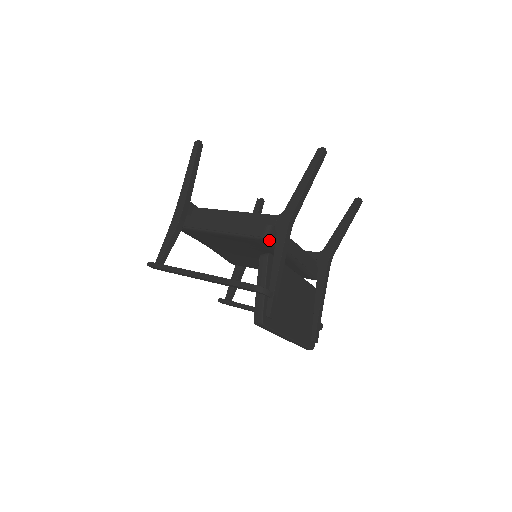
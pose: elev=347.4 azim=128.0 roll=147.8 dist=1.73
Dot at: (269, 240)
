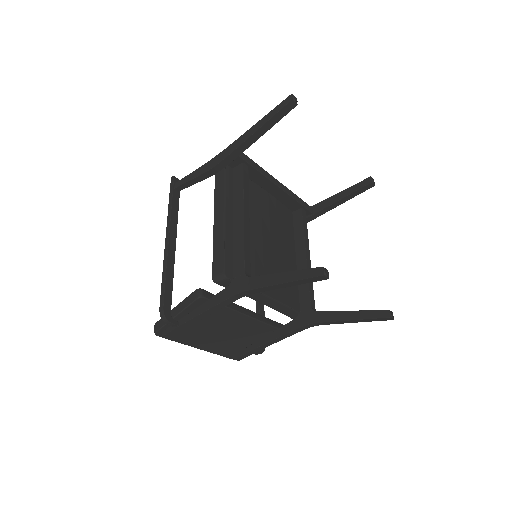
Dot at: (219, 284)
